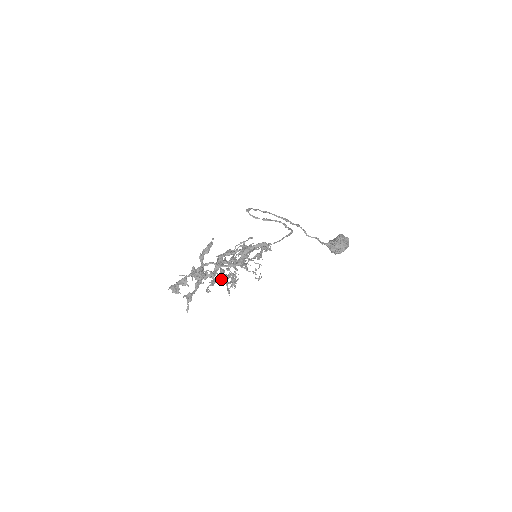
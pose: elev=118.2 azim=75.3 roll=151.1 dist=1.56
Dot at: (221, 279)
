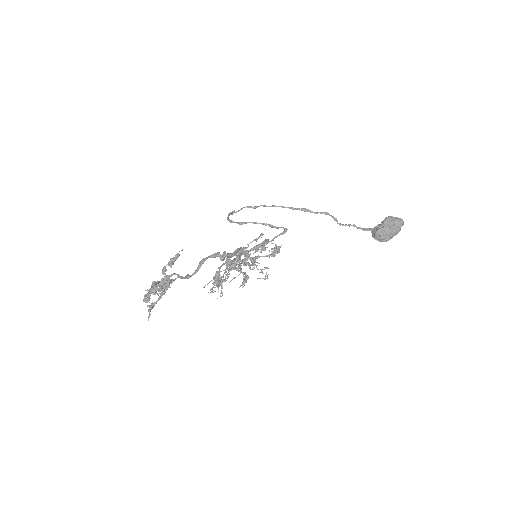
Dot at: (214, 282)
